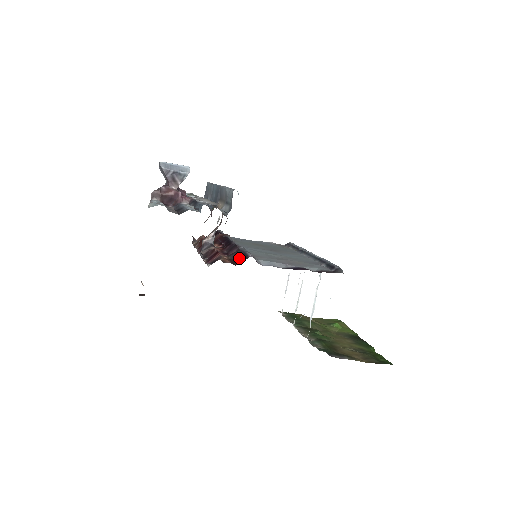
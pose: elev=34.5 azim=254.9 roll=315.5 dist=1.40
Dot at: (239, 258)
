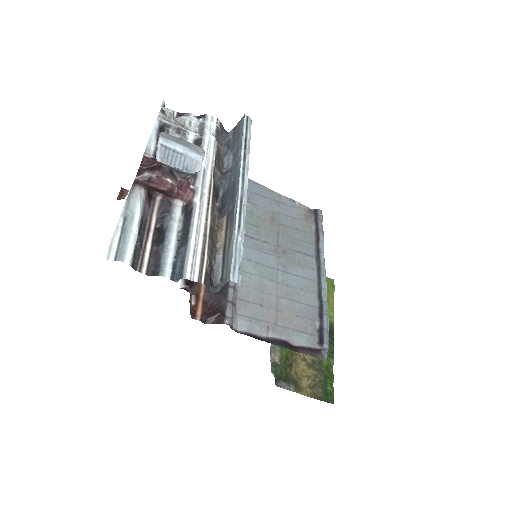
Dot at: (214, 314)
